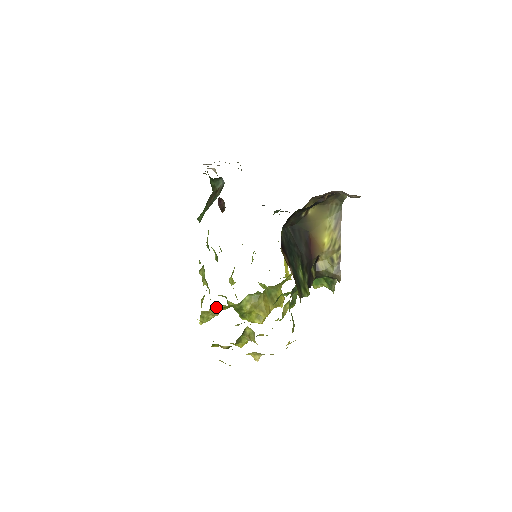
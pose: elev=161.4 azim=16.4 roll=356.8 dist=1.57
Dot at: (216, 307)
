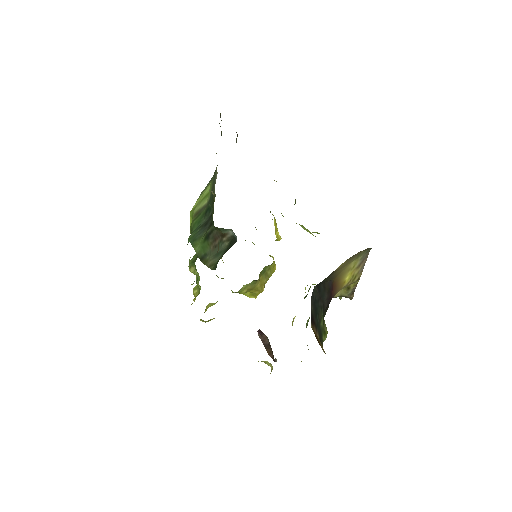
Dot at: occluded
